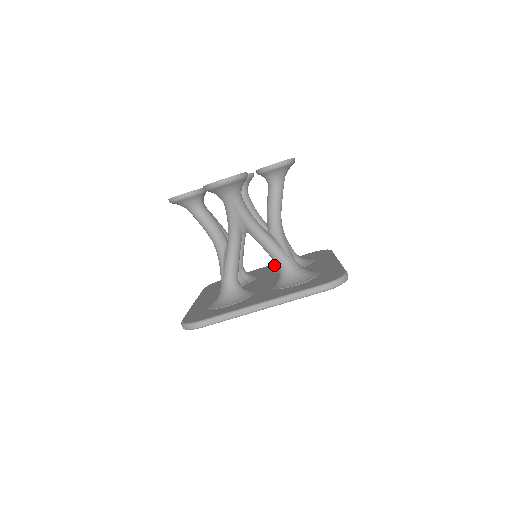
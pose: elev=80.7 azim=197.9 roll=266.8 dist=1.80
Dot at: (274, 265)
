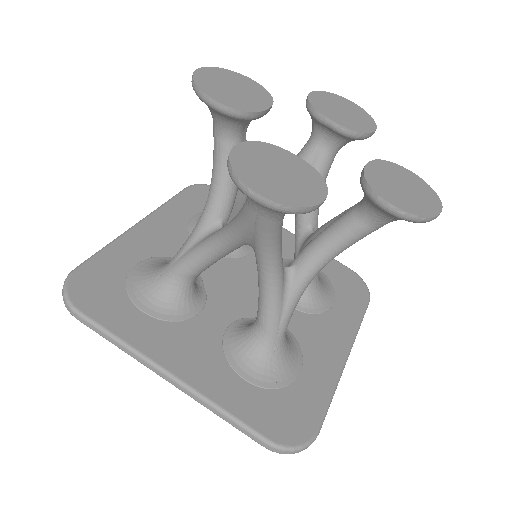
Dot at: (293, 242)
